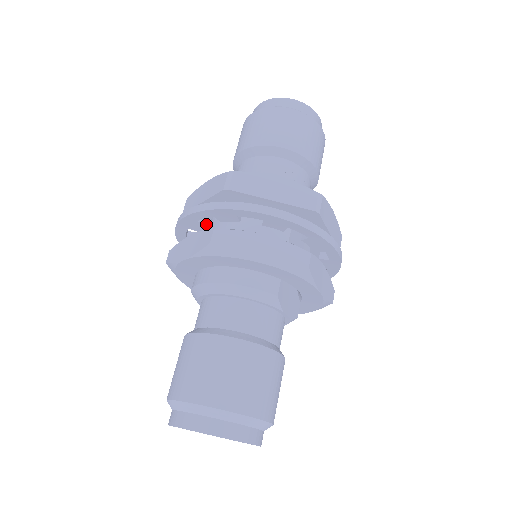
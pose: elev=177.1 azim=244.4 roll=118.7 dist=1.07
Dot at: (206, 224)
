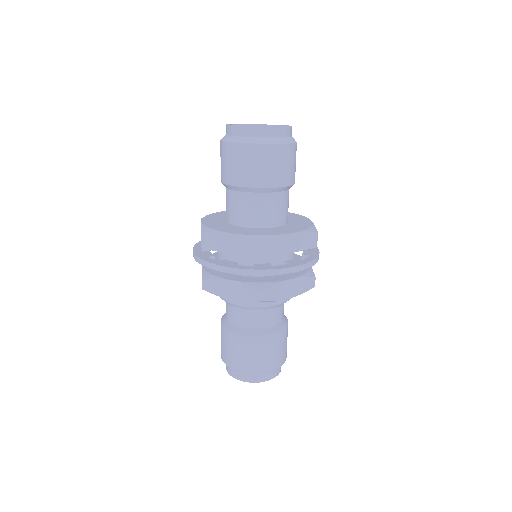
Dot at: occluded
